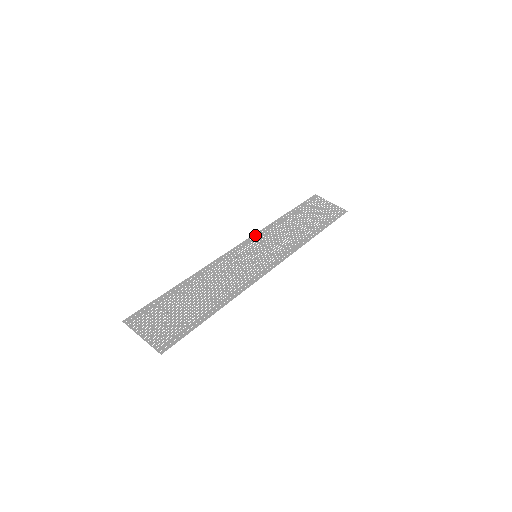
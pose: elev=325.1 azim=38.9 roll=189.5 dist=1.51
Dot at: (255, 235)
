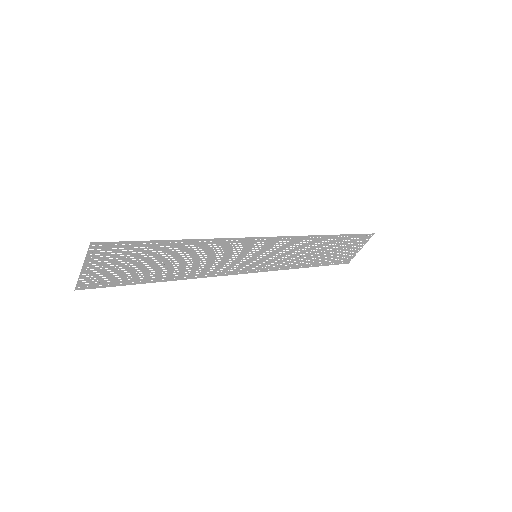
Dot at: (266, 270)
